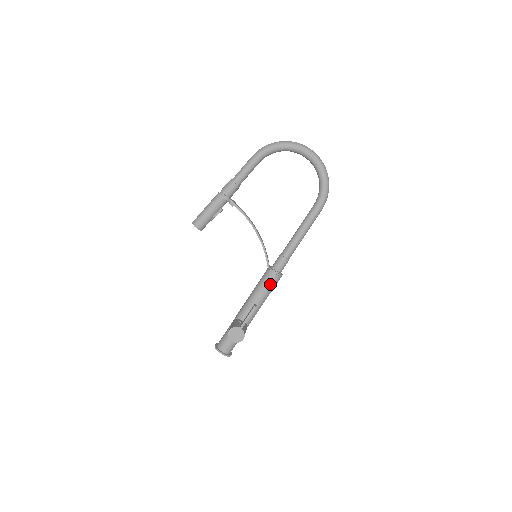
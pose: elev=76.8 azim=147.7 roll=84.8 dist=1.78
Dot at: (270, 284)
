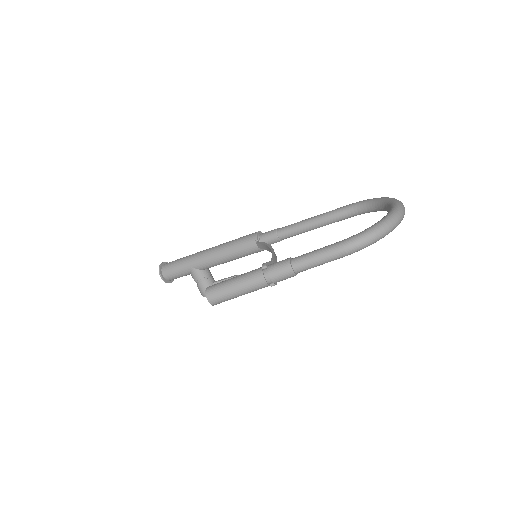
Dot at: occluded
